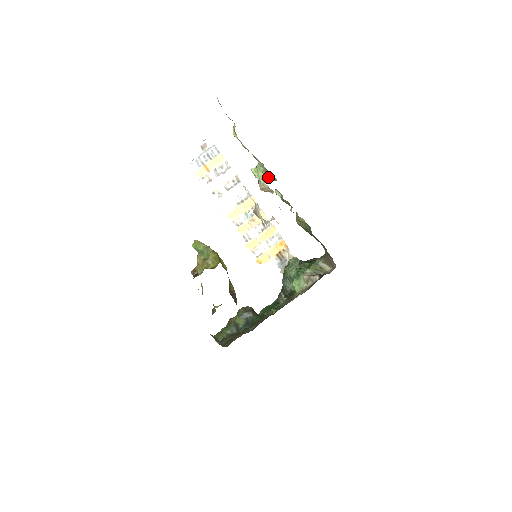
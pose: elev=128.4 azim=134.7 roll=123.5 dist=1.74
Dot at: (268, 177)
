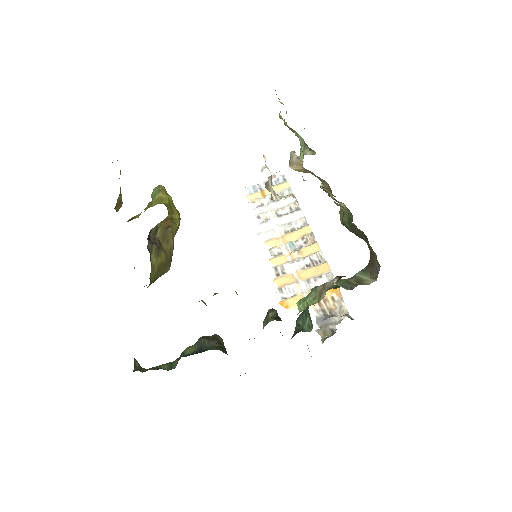
Dot at: (306, 154)
